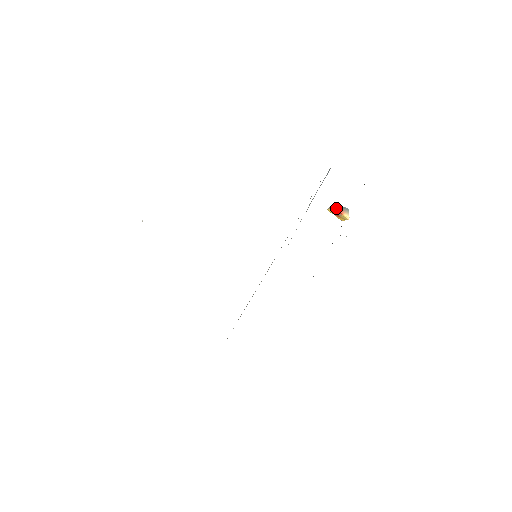
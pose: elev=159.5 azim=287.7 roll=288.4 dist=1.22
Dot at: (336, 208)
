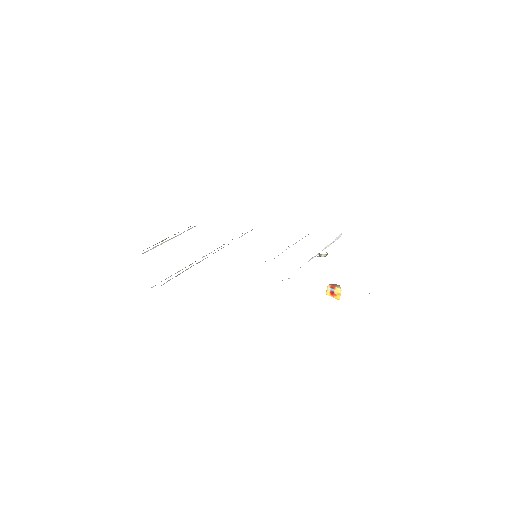
Dot at: (329, 285)
